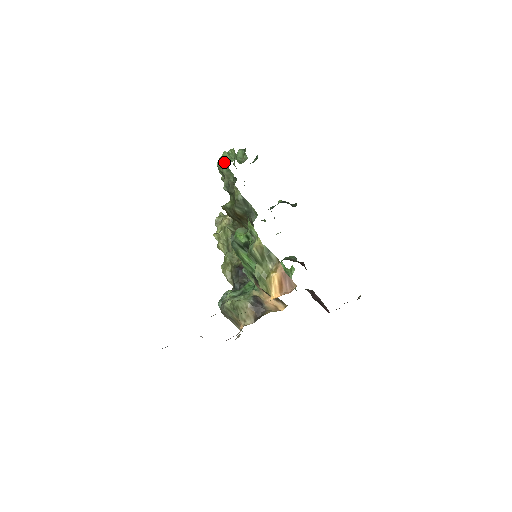
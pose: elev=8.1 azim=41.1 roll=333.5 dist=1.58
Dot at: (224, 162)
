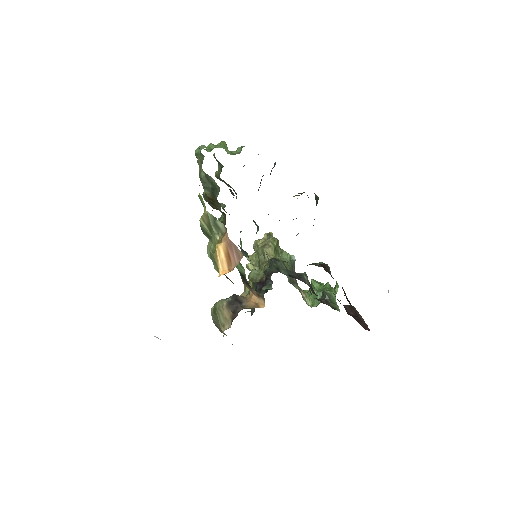
Dot at: (200, 149)
